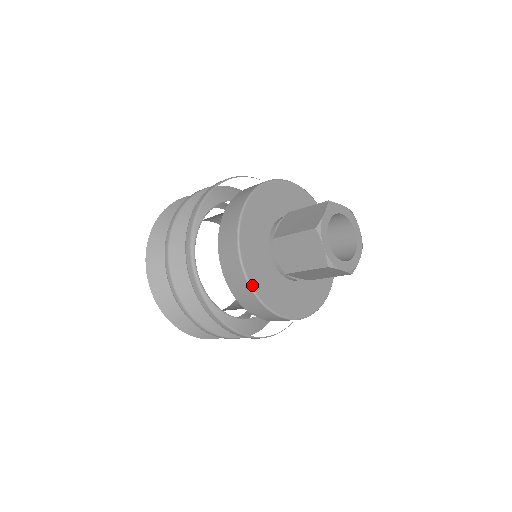
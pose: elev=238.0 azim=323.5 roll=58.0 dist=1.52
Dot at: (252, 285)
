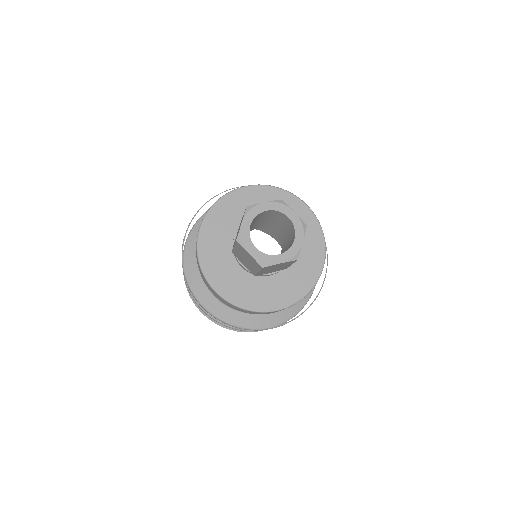
Dot at: (226, 298)
